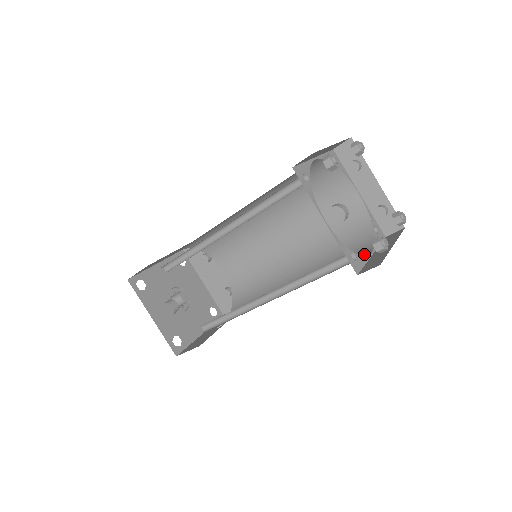
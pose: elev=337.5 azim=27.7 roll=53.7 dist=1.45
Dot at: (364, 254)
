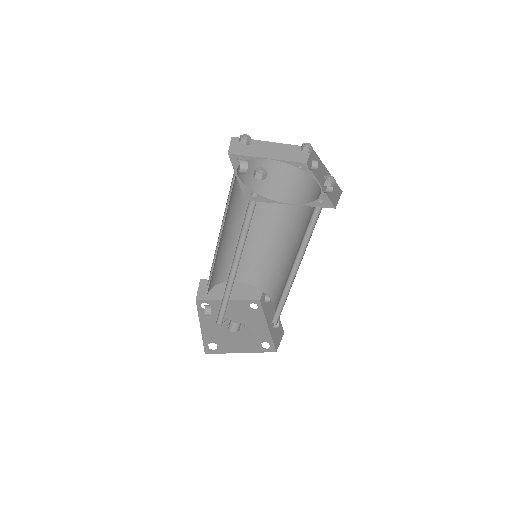
Dot at: occluded
